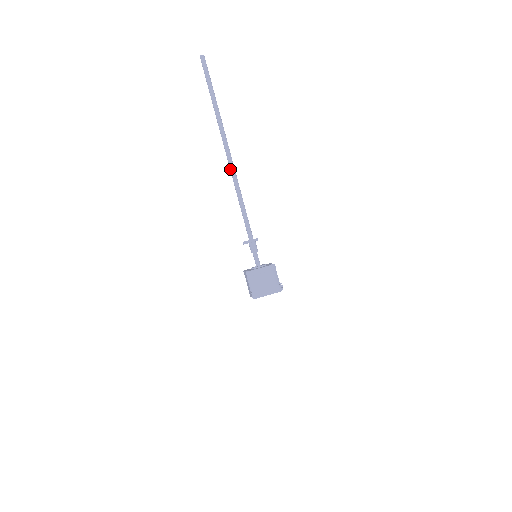
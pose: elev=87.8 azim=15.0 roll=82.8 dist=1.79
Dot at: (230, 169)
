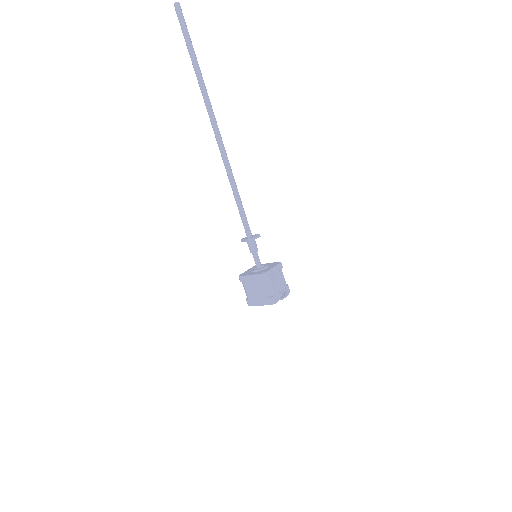
Dot at: (220, 152)
